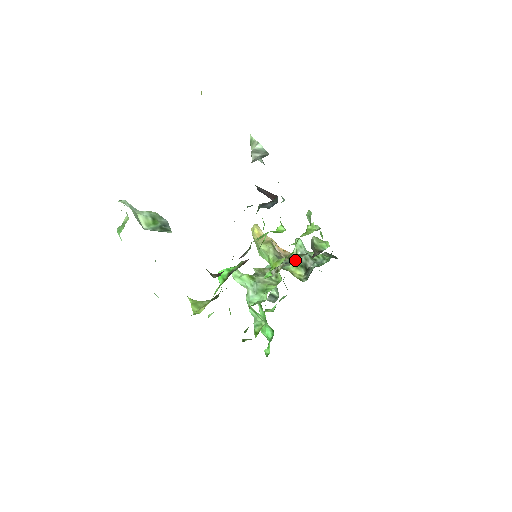
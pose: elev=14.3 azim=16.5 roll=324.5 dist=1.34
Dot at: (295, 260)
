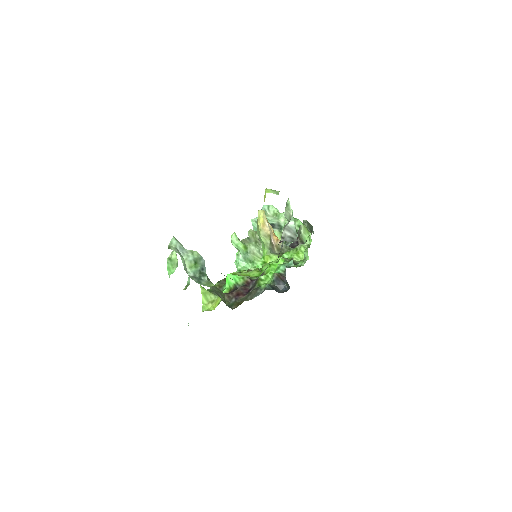
Dot at: (282, 225)
